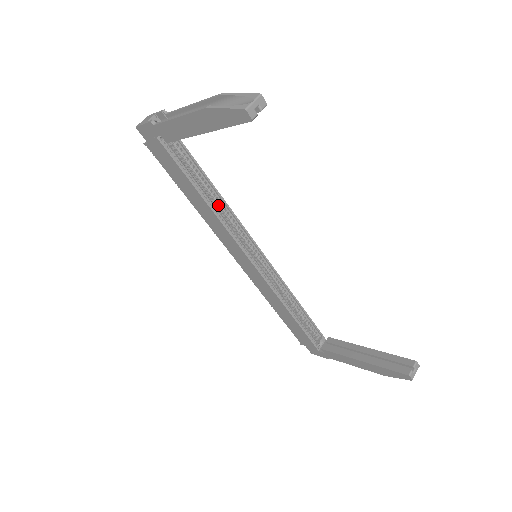
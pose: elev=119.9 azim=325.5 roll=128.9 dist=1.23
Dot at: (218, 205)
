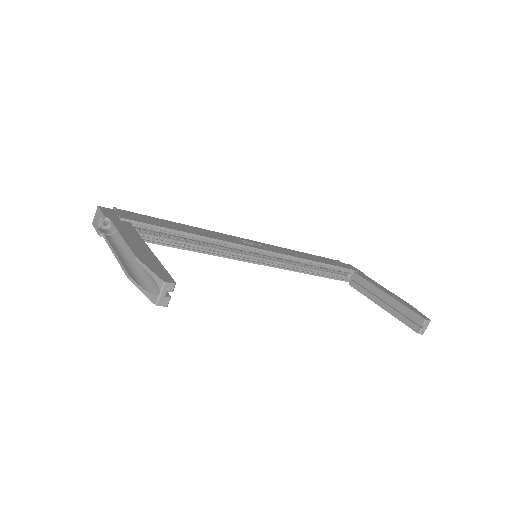
Dot at: (200, 241)
